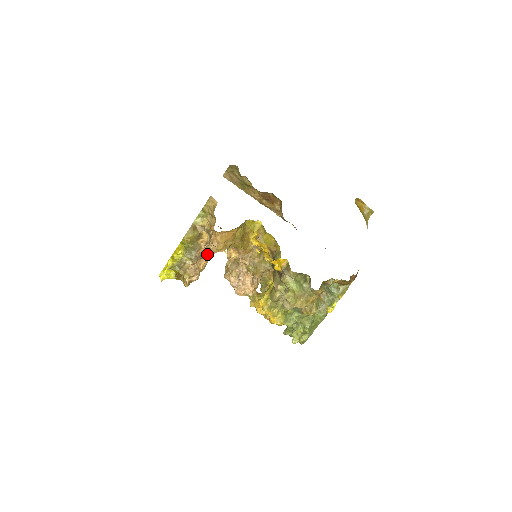
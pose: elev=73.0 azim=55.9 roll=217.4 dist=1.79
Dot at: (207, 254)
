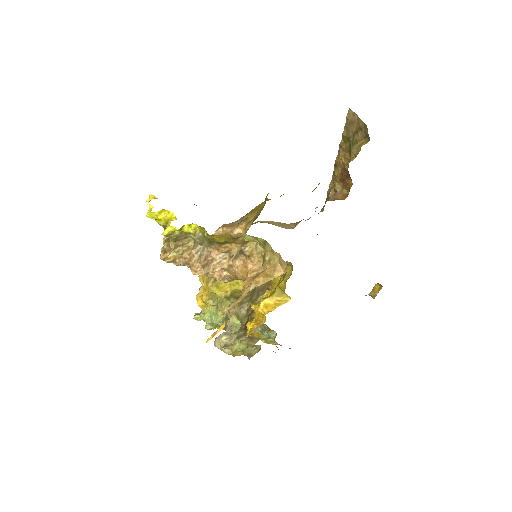
Dot at: (214, 268)
